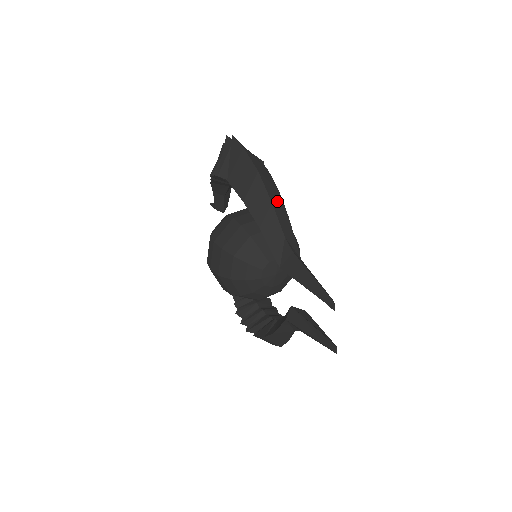
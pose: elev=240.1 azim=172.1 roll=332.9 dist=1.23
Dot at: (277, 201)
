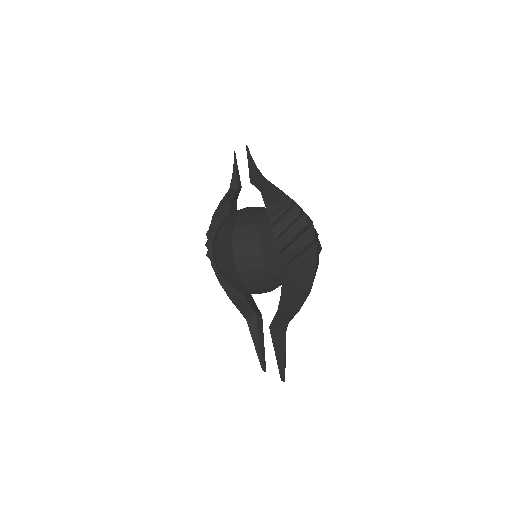
Dot at: occluded
